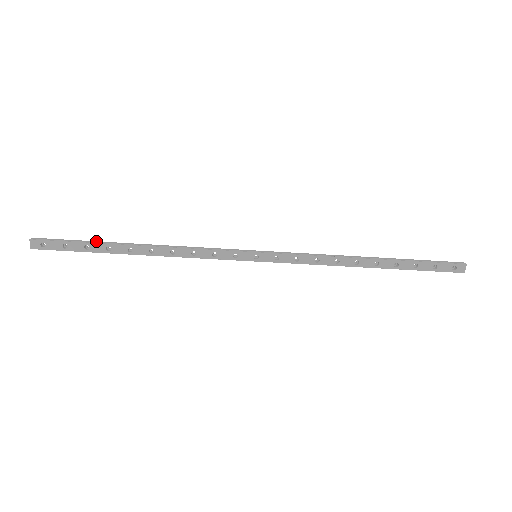
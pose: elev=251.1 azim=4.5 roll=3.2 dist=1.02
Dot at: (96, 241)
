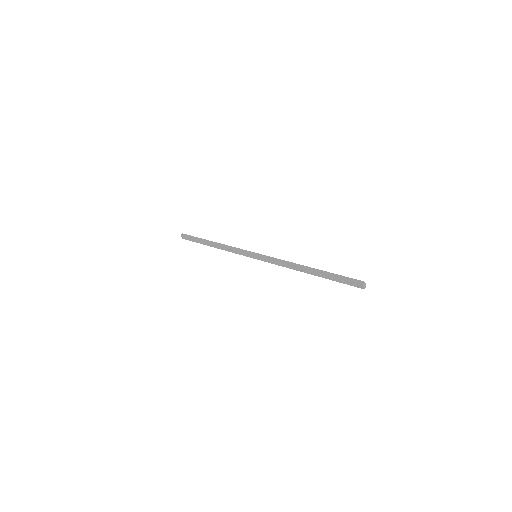
Dot at: (200, 238)
